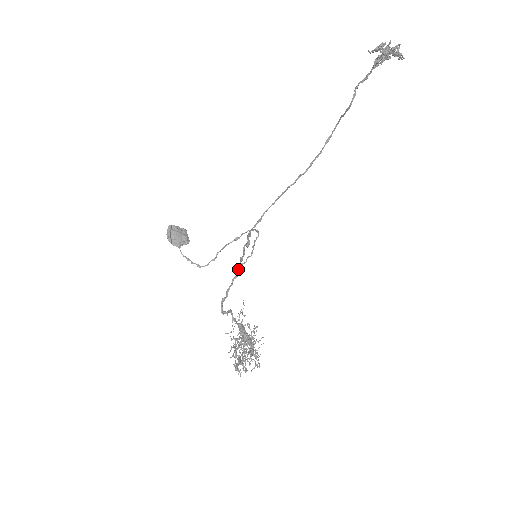
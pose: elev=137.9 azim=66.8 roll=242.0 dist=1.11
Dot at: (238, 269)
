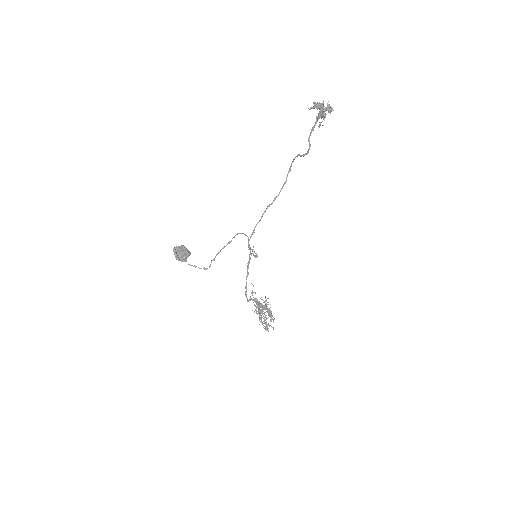
Dot at: occluded
